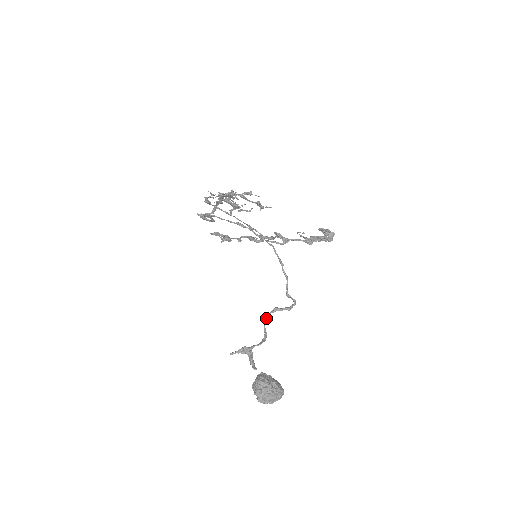
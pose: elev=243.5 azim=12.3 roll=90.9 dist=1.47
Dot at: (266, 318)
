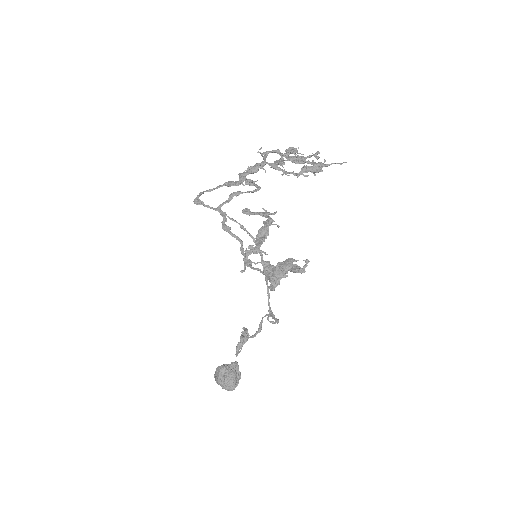
Dot at: (263, 317)
